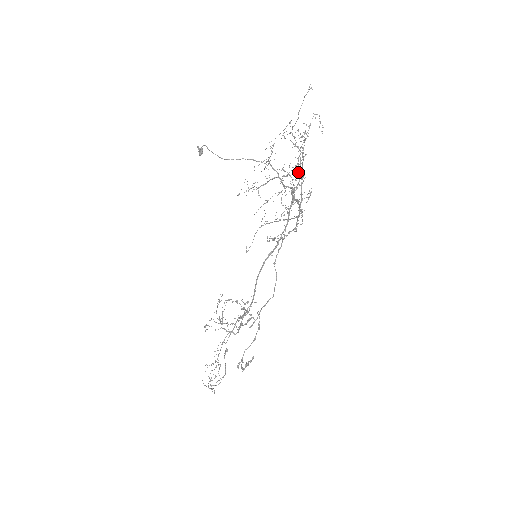
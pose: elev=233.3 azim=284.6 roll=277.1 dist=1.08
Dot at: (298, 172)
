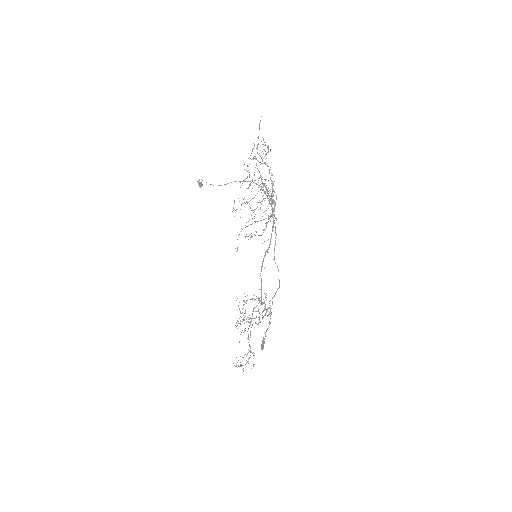
Dot at: (273, 182)
